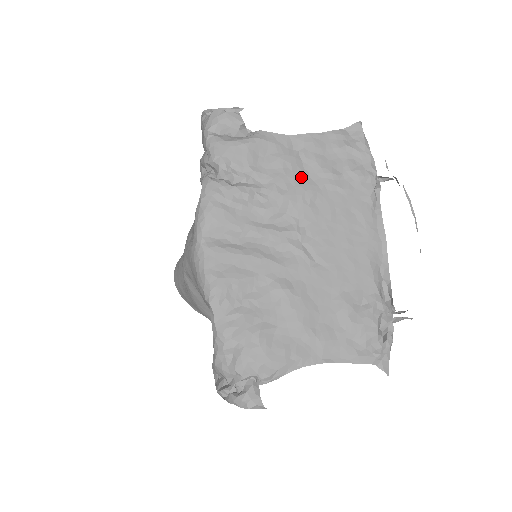
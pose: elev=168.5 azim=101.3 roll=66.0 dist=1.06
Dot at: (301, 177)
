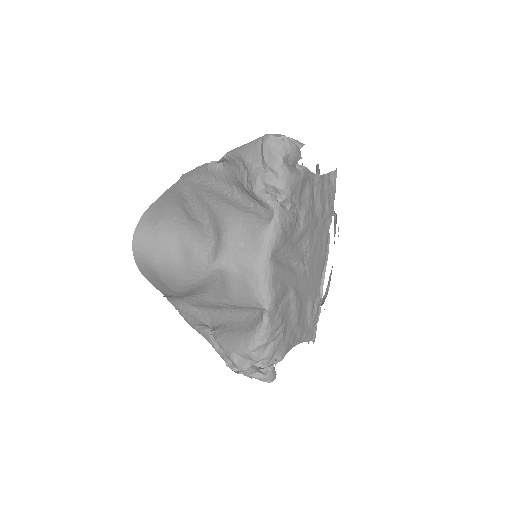
Dot at: (313, 210)
